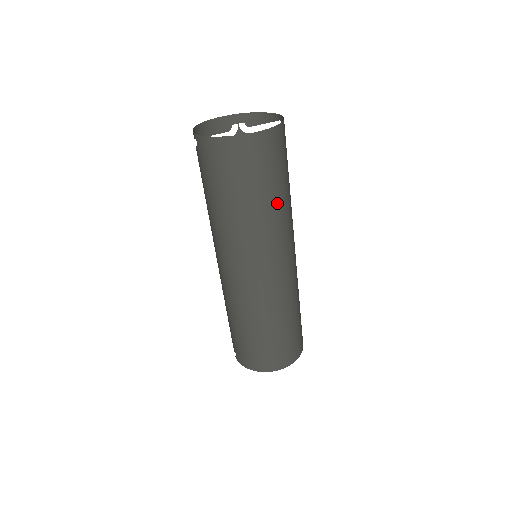
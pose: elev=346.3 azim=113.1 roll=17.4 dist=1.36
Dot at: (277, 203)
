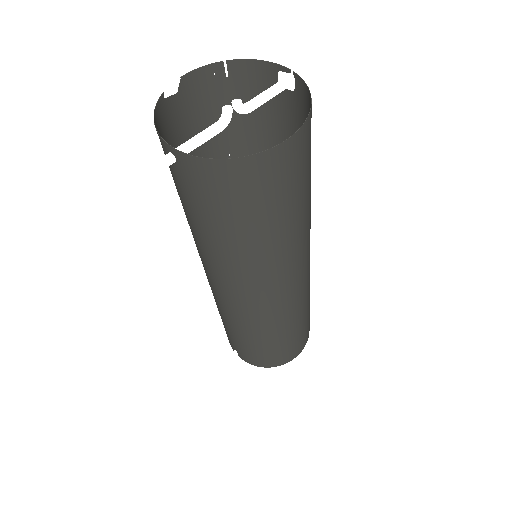
Dot at: (304, 213)
